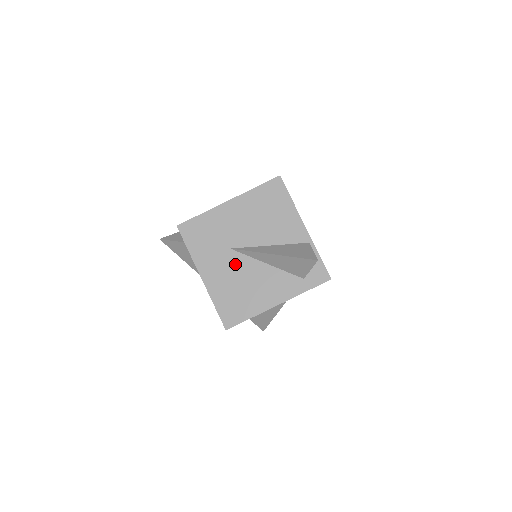
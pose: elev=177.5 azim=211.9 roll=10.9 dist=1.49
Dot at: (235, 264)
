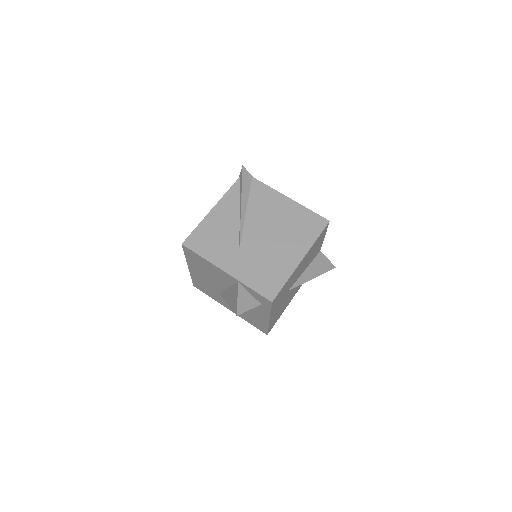
Dot at: occluded
